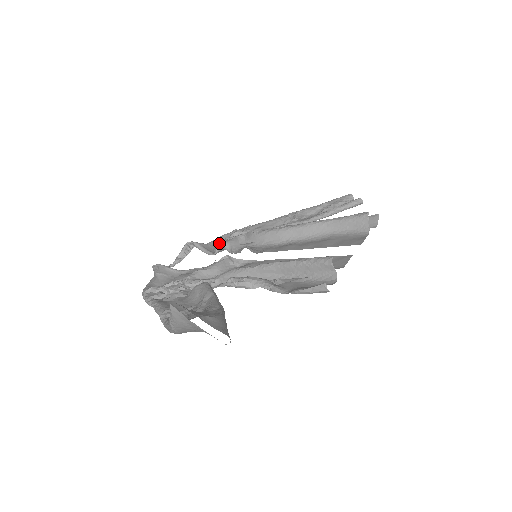
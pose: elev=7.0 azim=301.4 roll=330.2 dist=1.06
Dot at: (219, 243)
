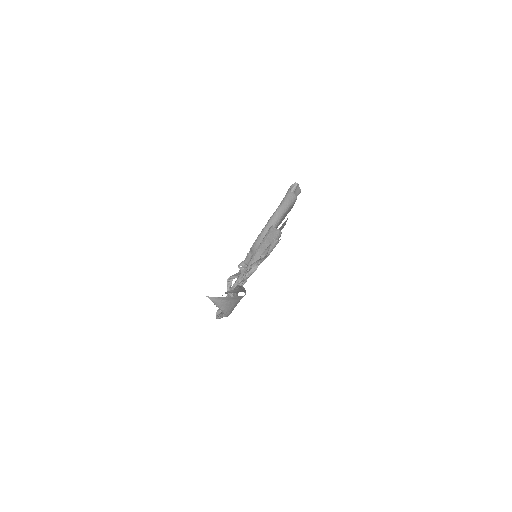
Dot at: (239, 266)
